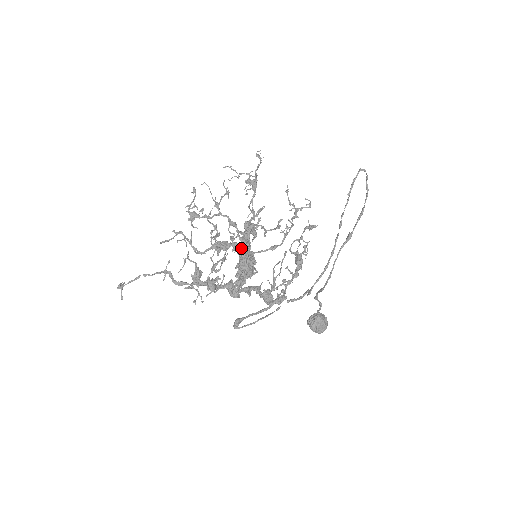
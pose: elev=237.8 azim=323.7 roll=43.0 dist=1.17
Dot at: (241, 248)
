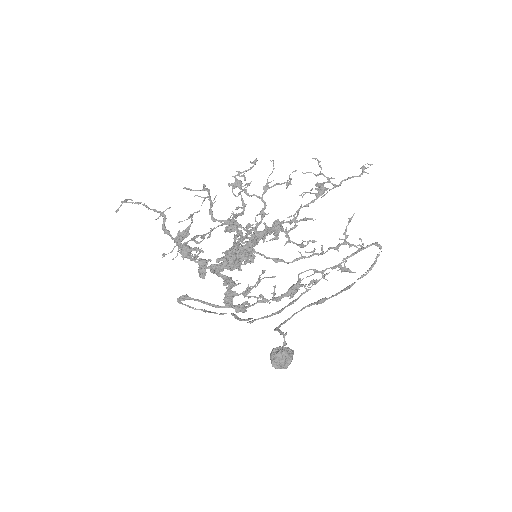
Dot at: (240, 239)
